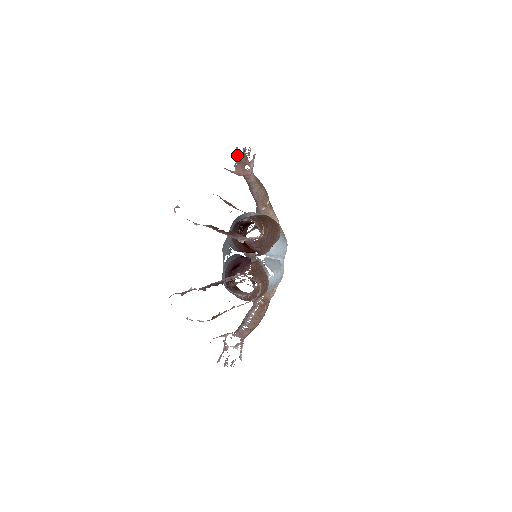
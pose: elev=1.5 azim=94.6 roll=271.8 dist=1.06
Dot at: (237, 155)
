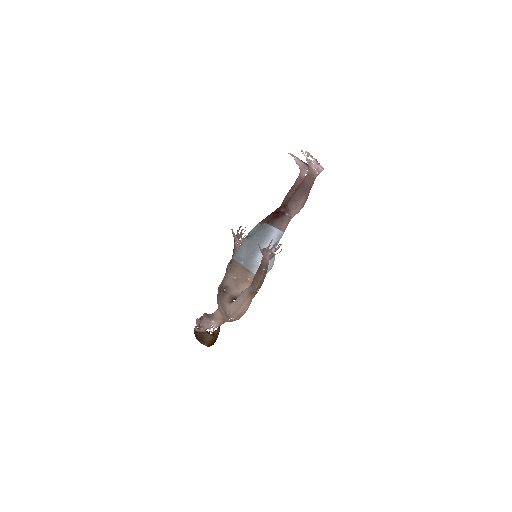
Dot at: (238, 231)
